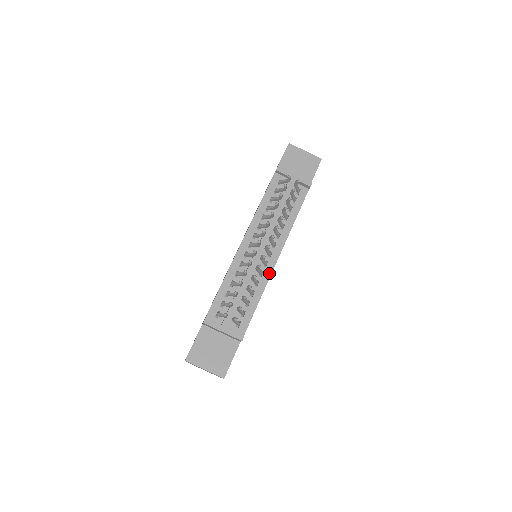
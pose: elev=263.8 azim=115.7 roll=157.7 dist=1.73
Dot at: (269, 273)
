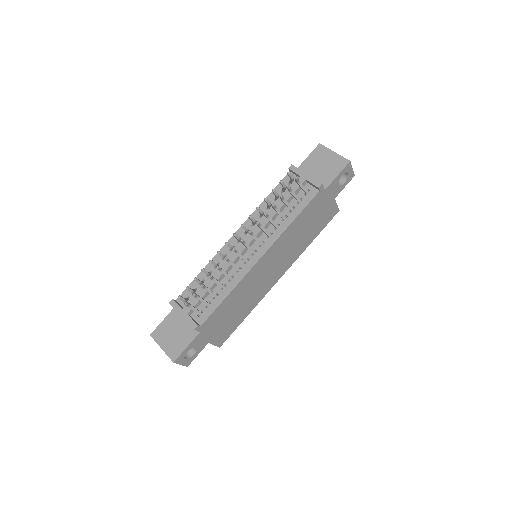
Dot at: (246, 271)
